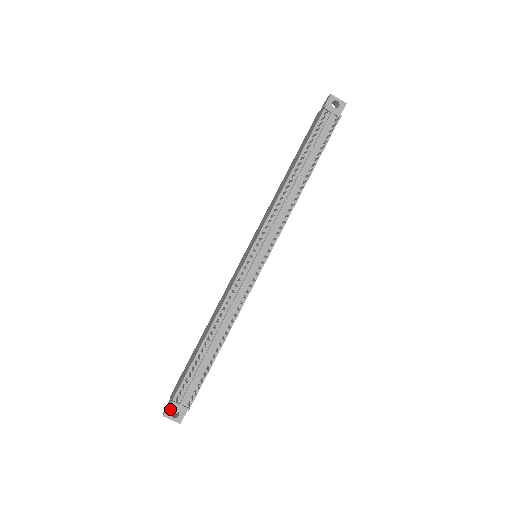
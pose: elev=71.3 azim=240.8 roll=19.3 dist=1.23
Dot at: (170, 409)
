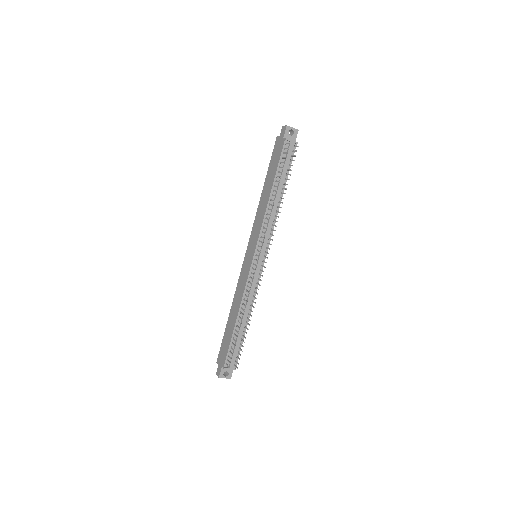
Dot at: (222, 372)
